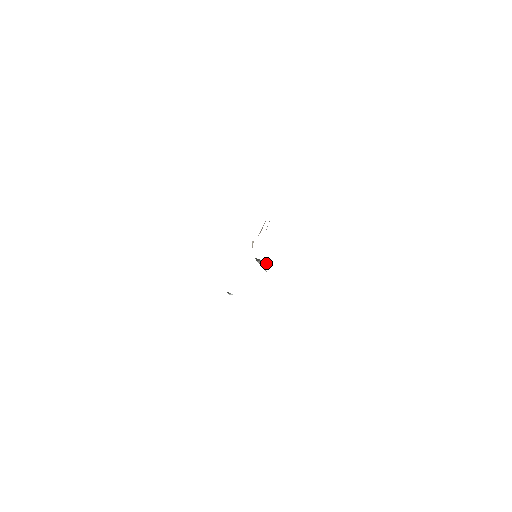
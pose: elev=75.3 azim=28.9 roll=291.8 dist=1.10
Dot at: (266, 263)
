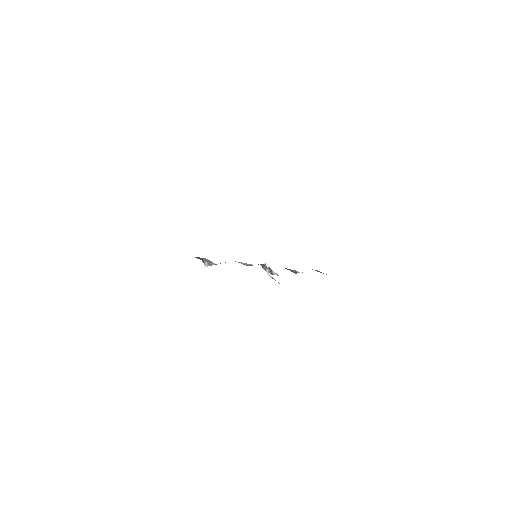
Dot at: (276, 274)
